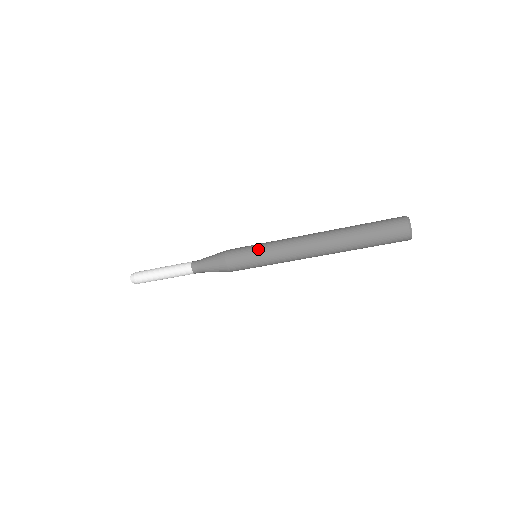
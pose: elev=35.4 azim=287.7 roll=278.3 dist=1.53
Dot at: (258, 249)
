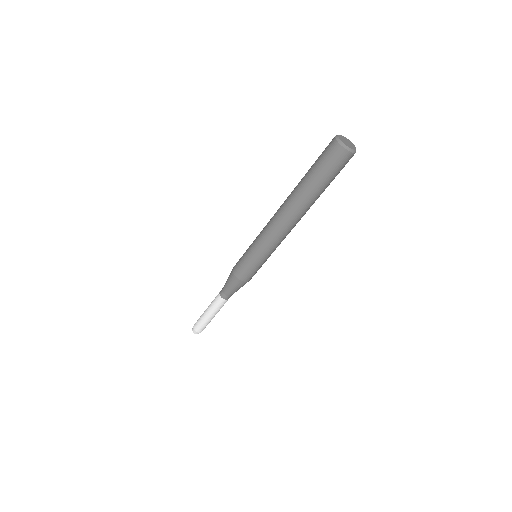
Dot at: (250, 245)
